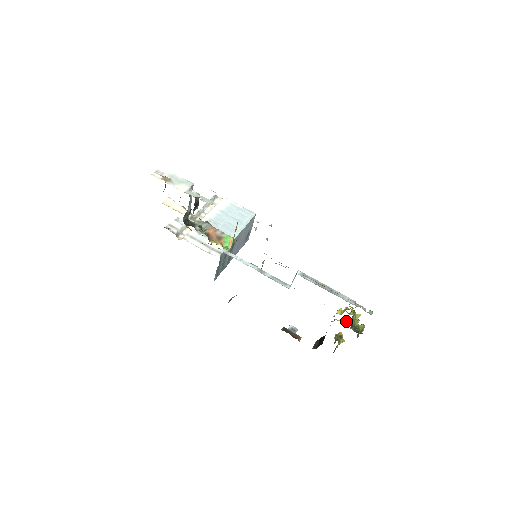
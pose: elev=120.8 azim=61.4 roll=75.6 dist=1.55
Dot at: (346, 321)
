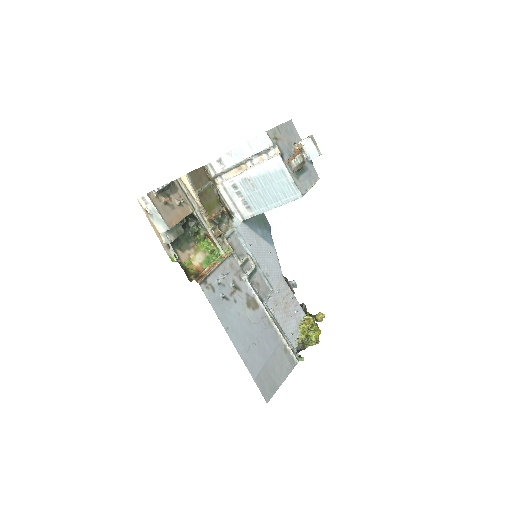
Dot at: (316, 326)
